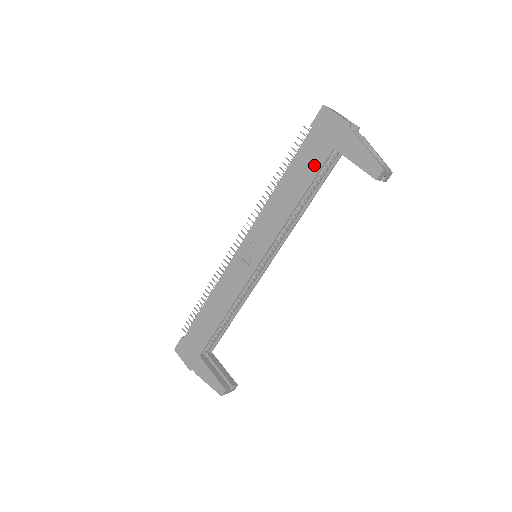
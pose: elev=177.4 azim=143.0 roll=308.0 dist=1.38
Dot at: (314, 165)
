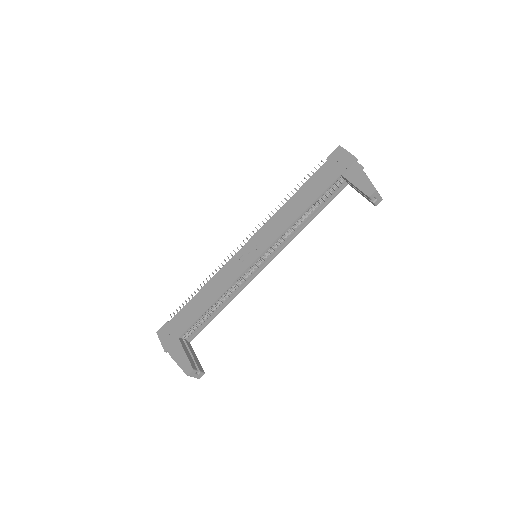
Dot at: (323, 185)
